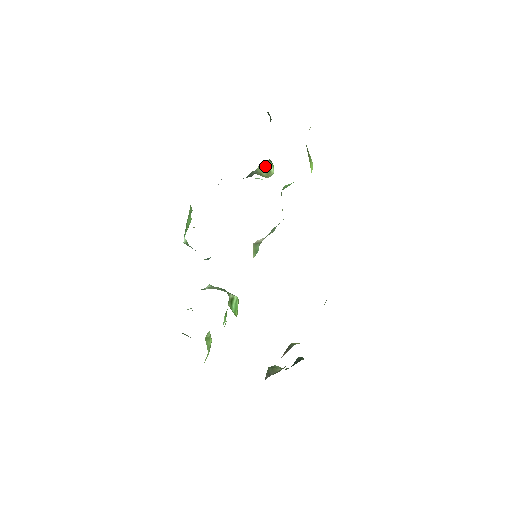
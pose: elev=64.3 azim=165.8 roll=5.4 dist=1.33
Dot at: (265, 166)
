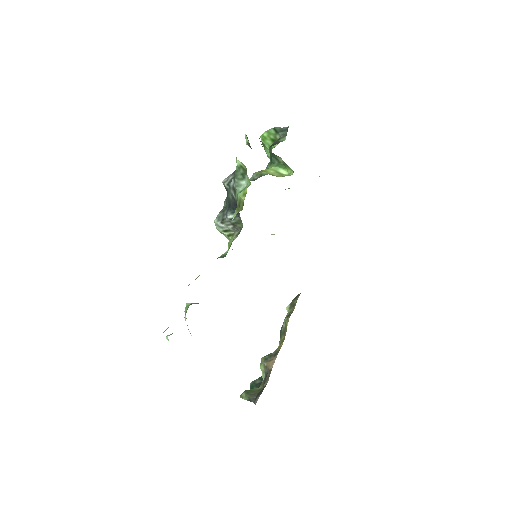
Dot at: (271, 171)
